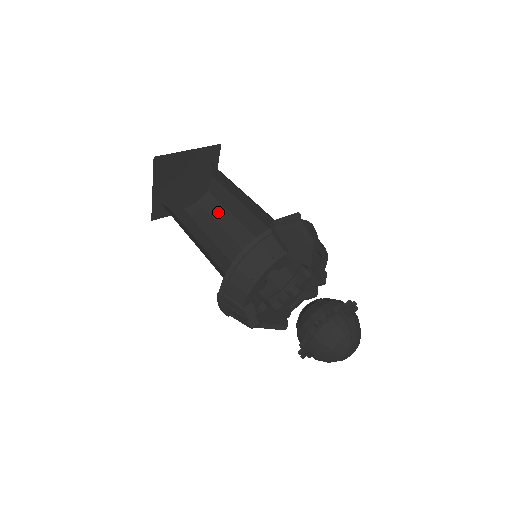
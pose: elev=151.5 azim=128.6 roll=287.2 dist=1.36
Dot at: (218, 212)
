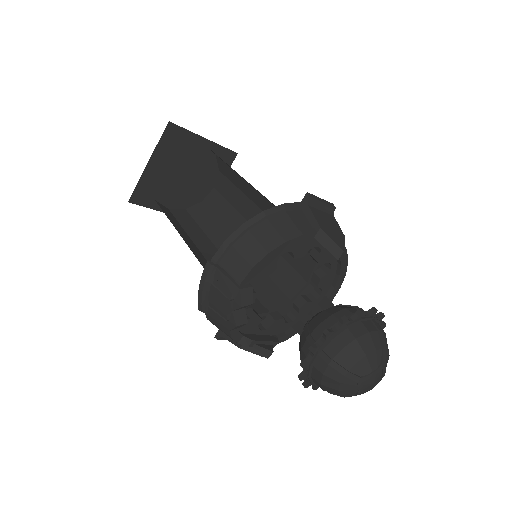
Dot at: (208, 223)
